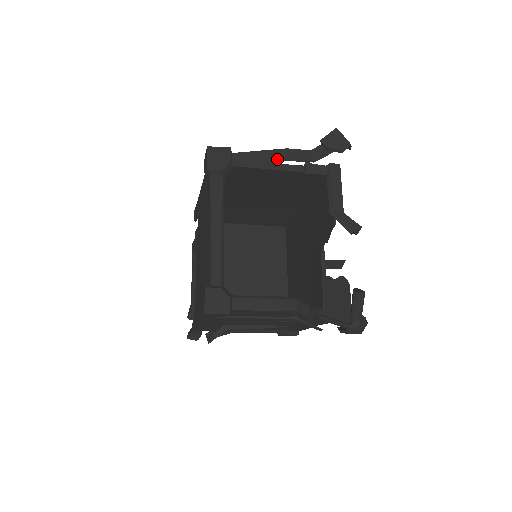
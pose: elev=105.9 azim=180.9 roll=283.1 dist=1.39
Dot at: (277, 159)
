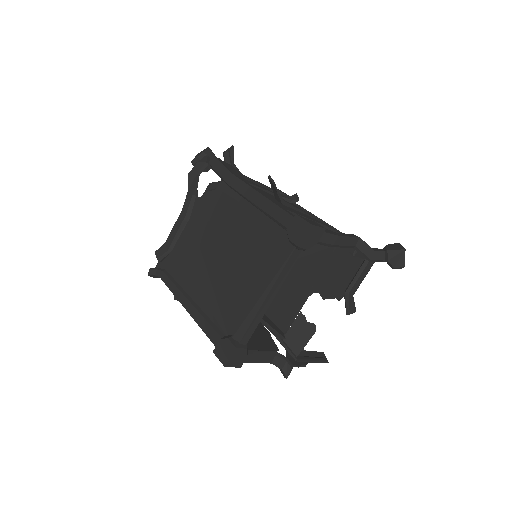
Dot at: (348, 246)
